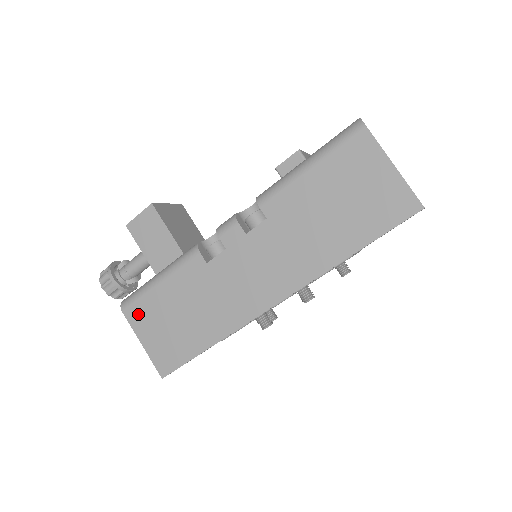
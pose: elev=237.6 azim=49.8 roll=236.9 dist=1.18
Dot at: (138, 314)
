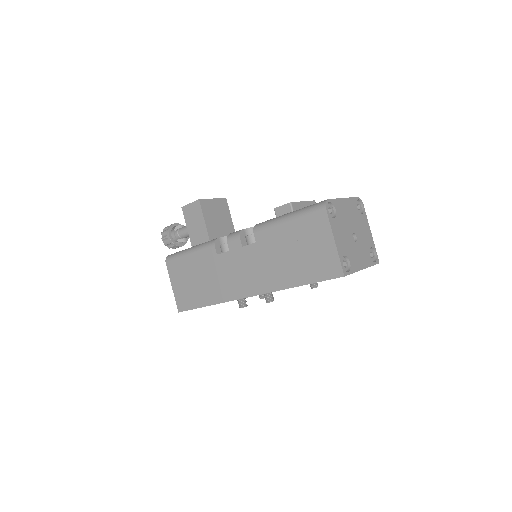
Dot at: (174, 268)
